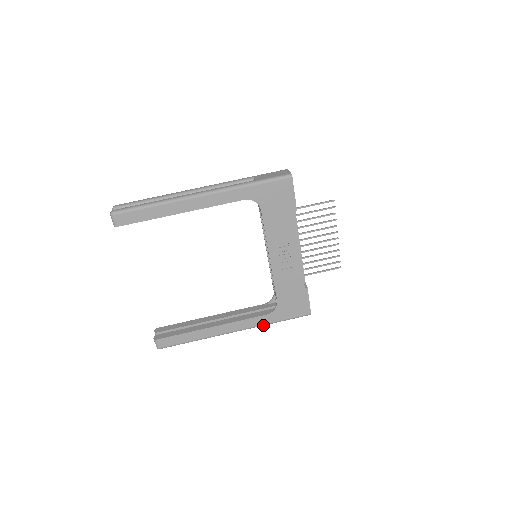
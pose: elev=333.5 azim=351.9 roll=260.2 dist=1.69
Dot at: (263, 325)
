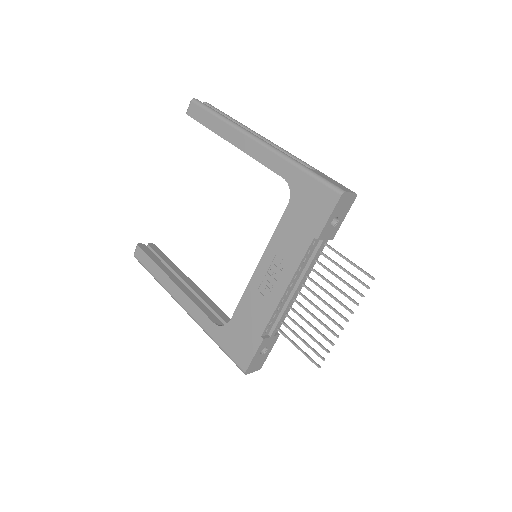
Dot at: (204, 330)
